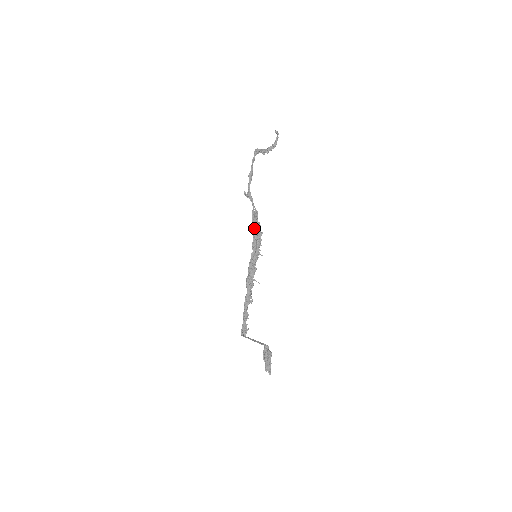
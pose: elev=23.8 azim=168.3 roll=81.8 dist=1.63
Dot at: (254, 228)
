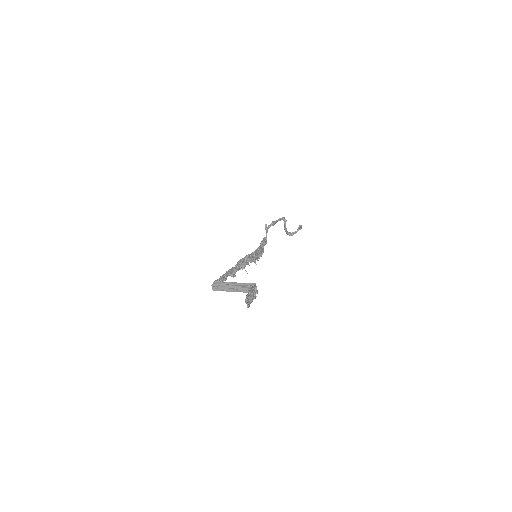
Dot at: (261, 245)
